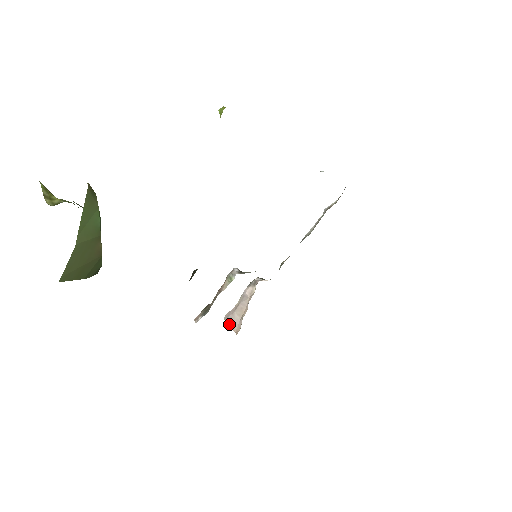
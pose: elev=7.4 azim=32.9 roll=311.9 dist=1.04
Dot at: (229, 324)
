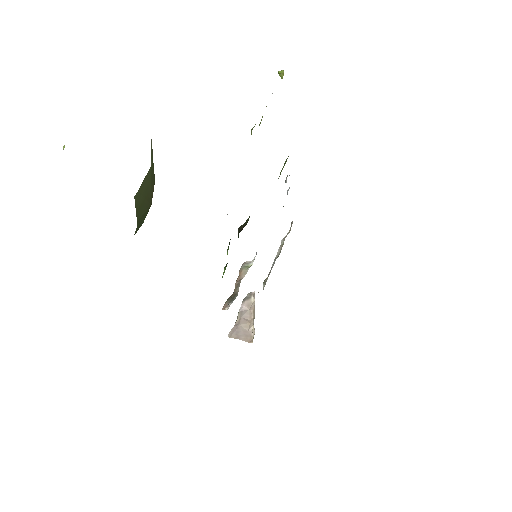
Dot at: (238, 338)
